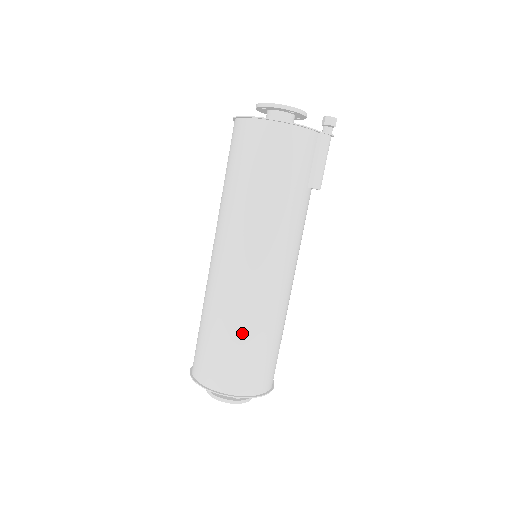
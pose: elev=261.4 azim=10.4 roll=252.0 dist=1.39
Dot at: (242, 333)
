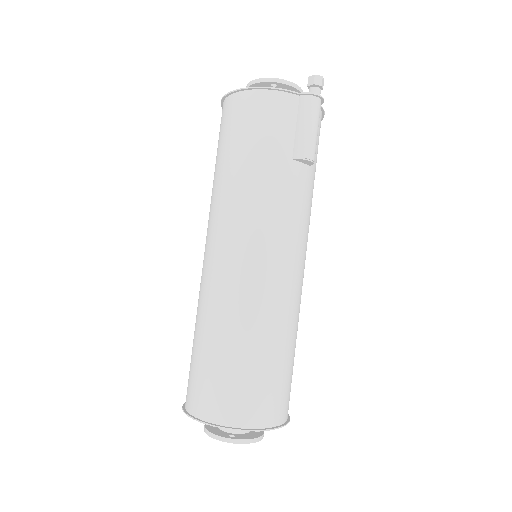
Dot at: (217, 338)
